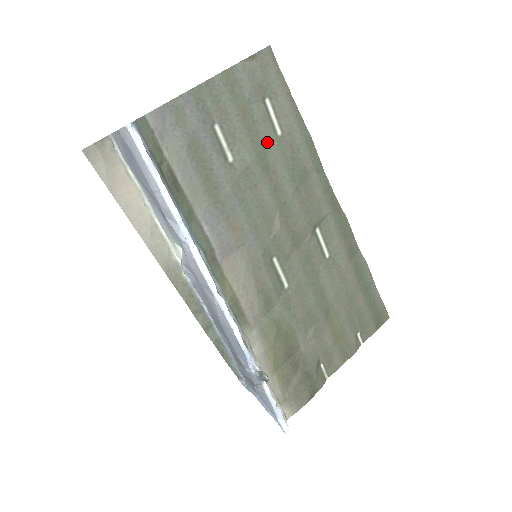
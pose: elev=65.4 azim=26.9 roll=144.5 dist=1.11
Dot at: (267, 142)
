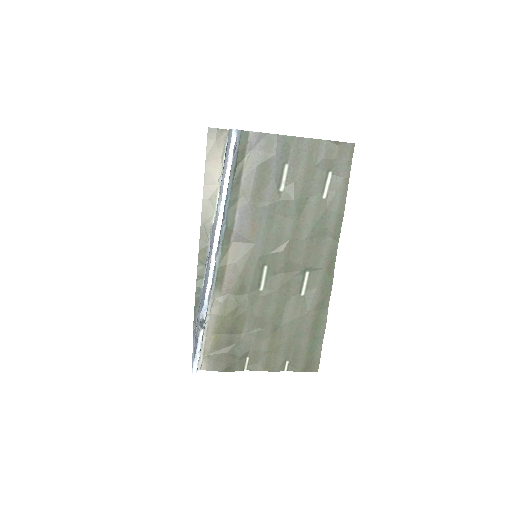
Dot at: (312, 196)
